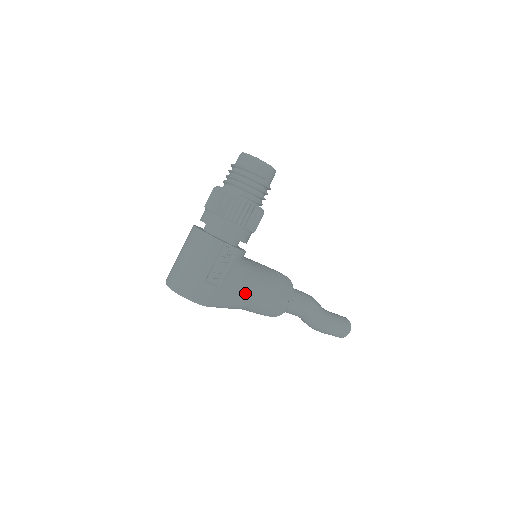
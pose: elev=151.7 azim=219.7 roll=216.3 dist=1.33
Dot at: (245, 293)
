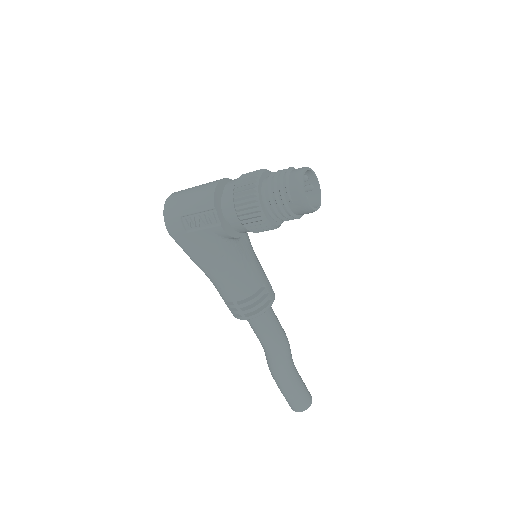
Dot at: (208, 263)
